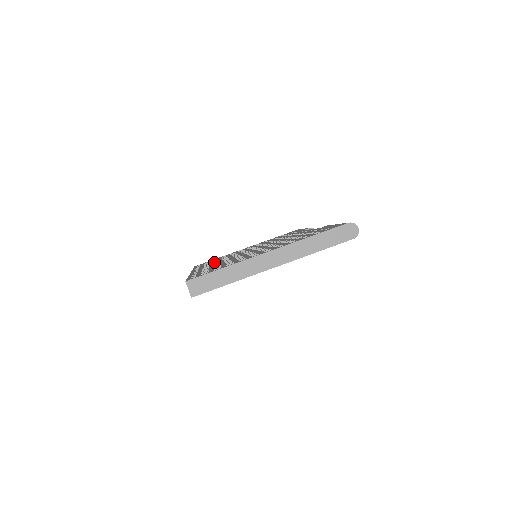
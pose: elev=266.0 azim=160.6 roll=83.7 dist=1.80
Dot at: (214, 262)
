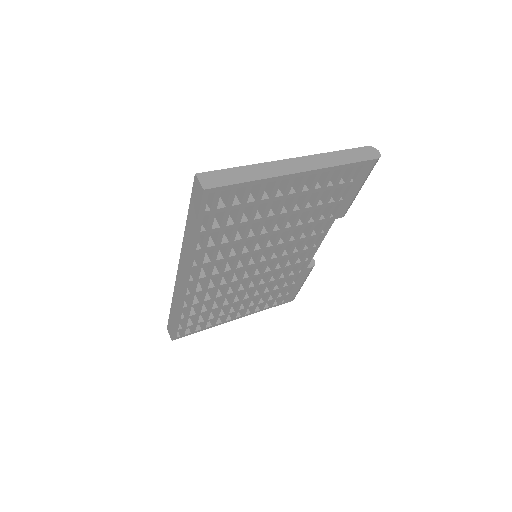
Dot at: occluded
